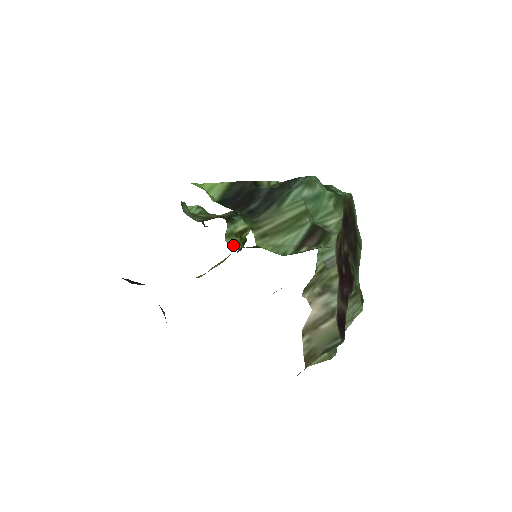
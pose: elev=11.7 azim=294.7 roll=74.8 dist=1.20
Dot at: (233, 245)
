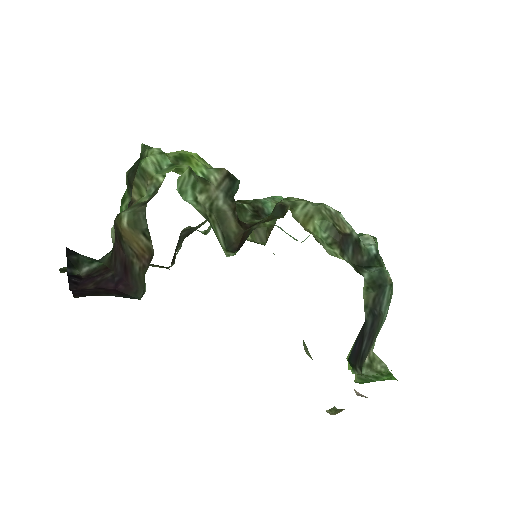
Dot at: occluded
